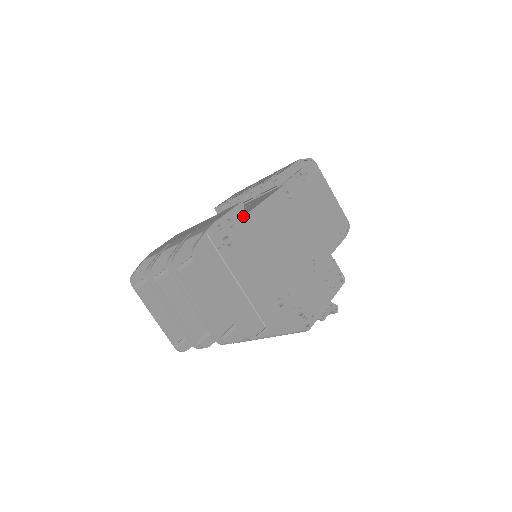
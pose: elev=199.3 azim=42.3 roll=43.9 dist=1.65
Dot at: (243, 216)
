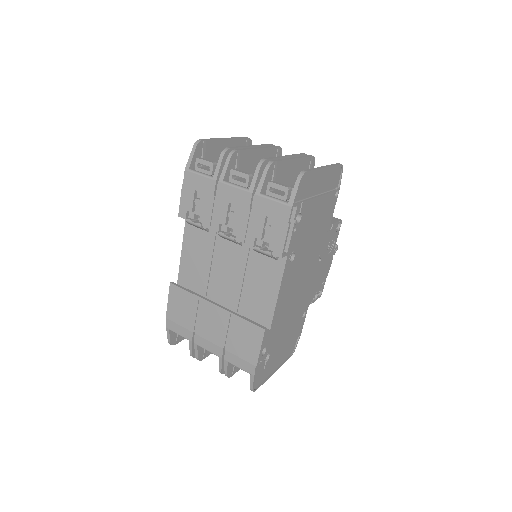
Dot at: (269, 333)
